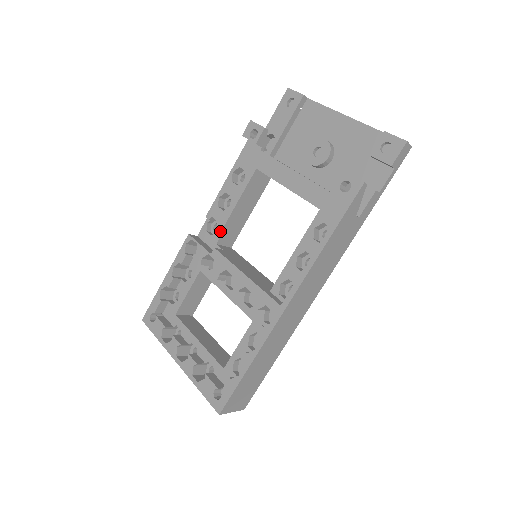
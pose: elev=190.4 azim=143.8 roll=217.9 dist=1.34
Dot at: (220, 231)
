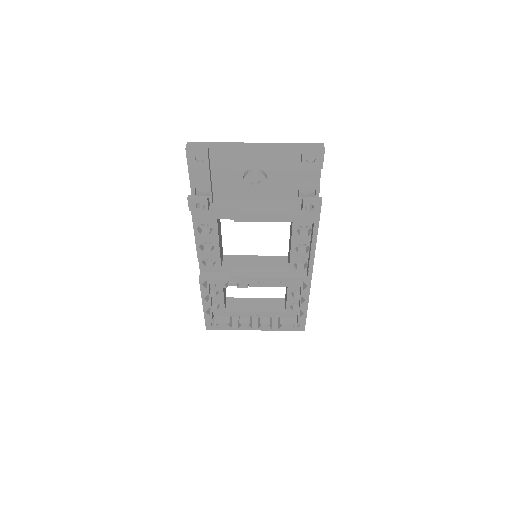
Dot at: (218, 262)
